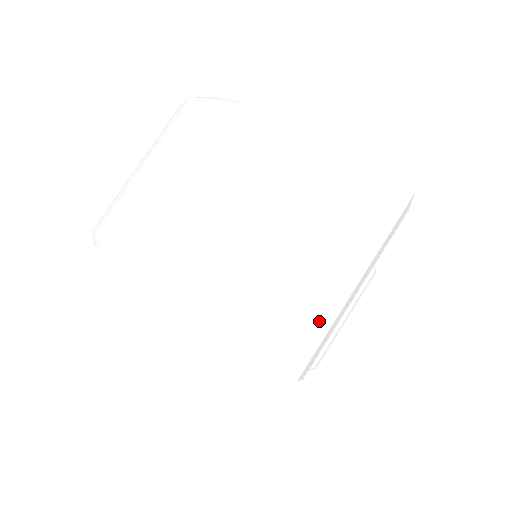
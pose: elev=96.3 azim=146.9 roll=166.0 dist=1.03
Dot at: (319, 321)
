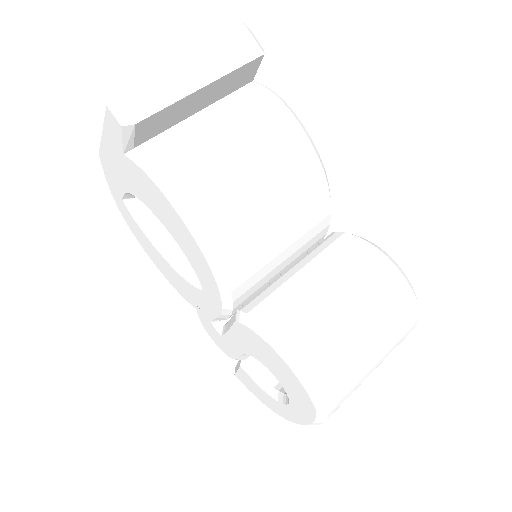
Dot at: (148, 73)
